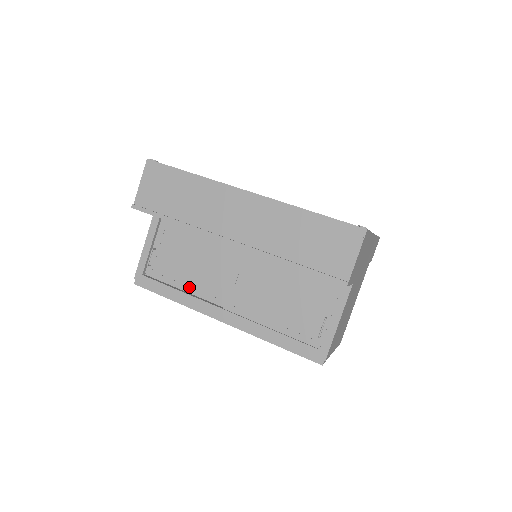
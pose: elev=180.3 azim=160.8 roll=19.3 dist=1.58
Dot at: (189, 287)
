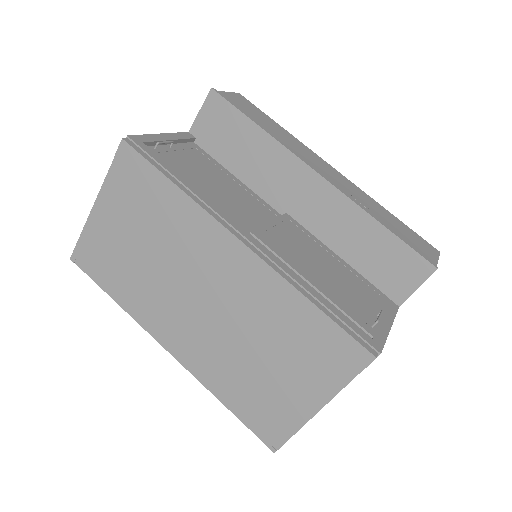
Dot at: occluded
